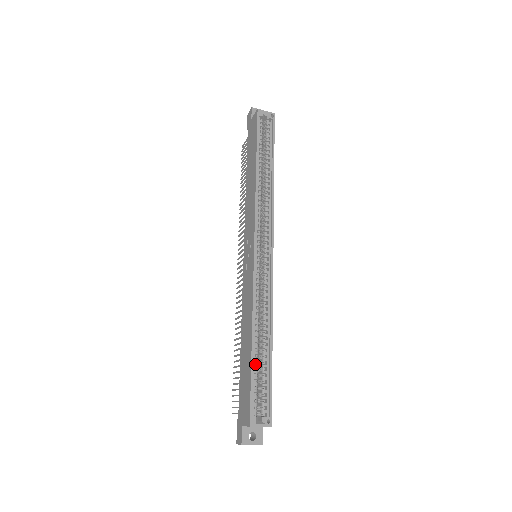
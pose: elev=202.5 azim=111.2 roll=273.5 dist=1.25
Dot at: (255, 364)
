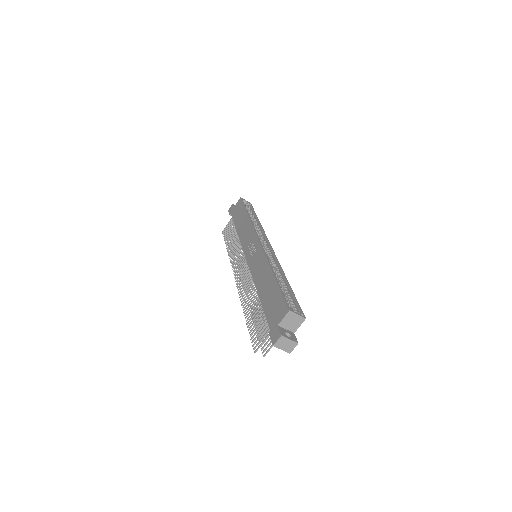
Dot at: (280, 286)
